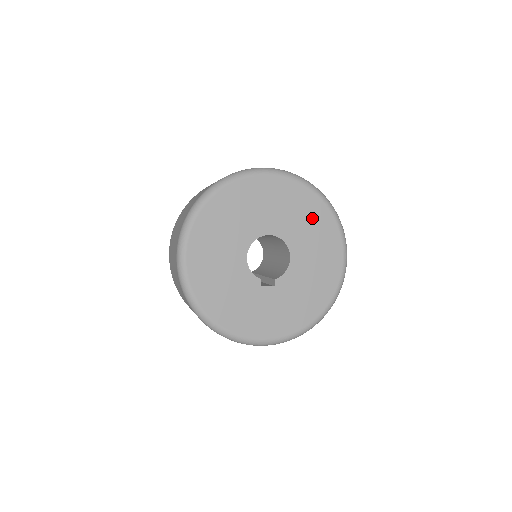
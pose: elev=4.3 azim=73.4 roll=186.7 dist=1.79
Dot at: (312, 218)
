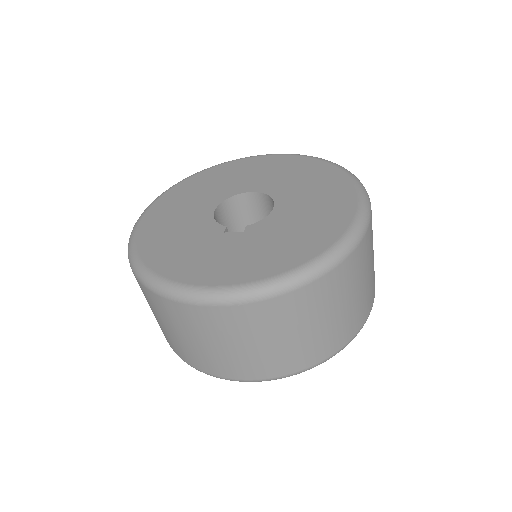
Dot at: (312, 176)
